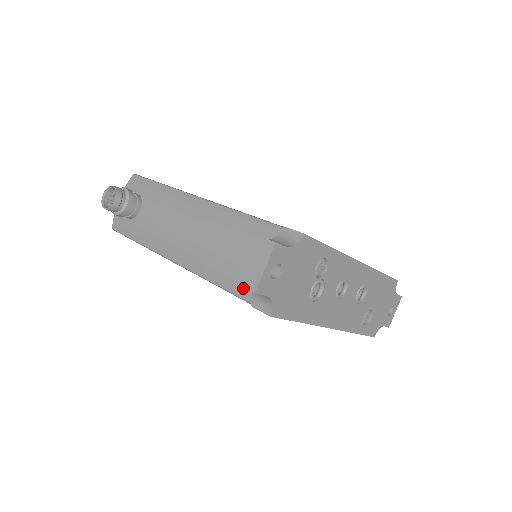
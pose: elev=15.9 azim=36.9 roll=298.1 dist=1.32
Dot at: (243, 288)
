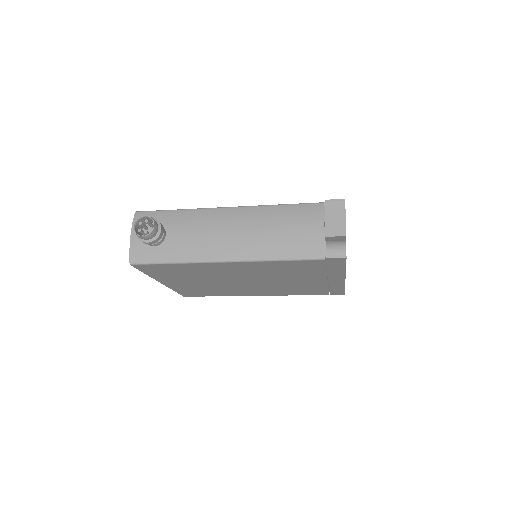
Dot at: (311, 251)
